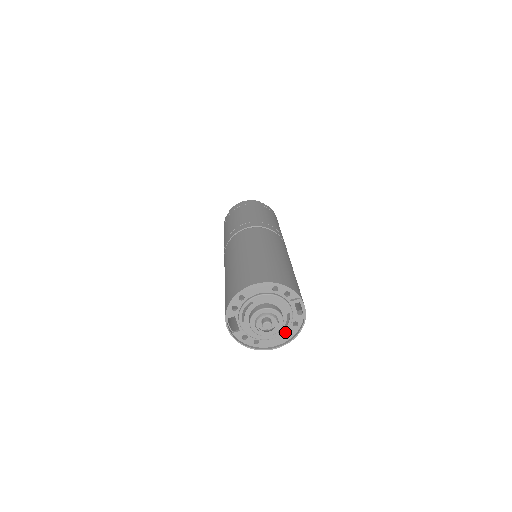
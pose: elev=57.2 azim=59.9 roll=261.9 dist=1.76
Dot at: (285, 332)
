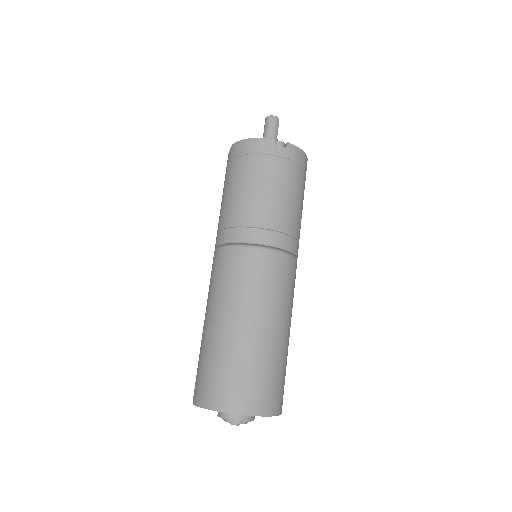
Dot at: occluded
